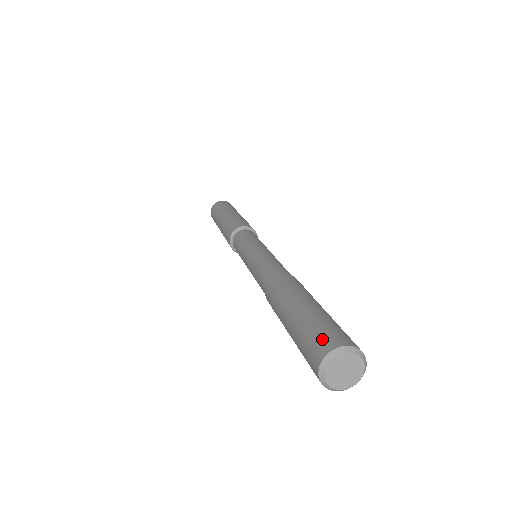
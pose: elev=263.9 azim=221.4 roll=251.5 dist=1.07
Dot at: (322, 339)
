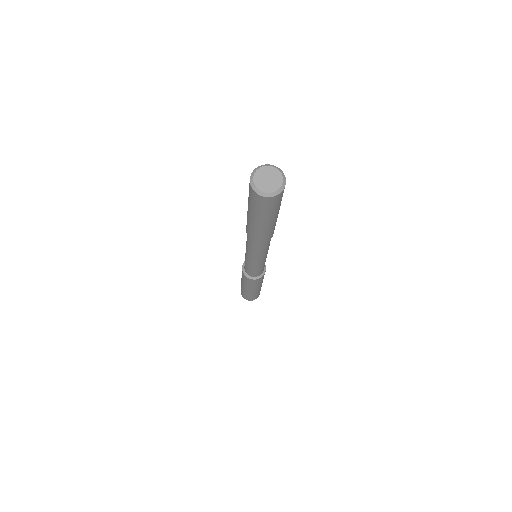
Dot at: occluded
